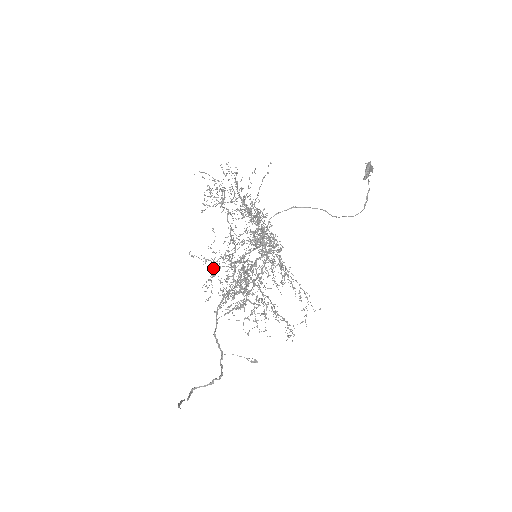
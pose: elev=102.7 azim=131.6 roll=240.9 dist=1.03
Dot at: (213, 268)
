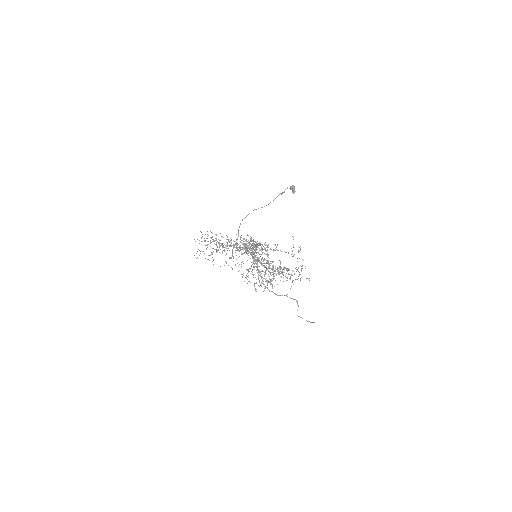
Dot at: occluded
